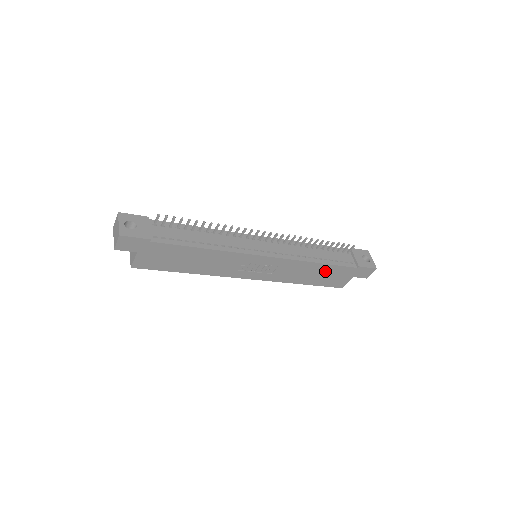
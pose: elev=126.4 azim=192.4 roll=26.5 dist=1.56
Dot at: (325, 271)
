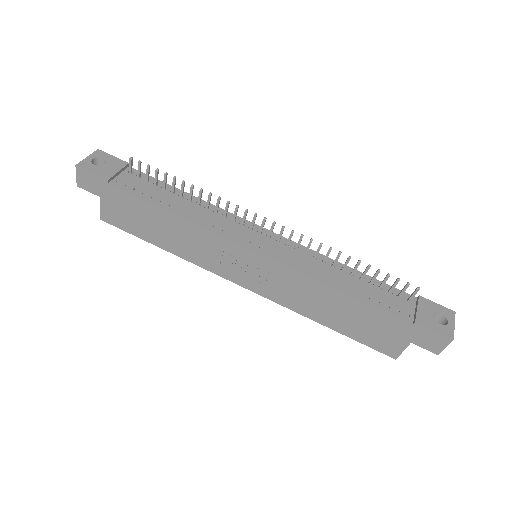
Dot at: (355, 311)
